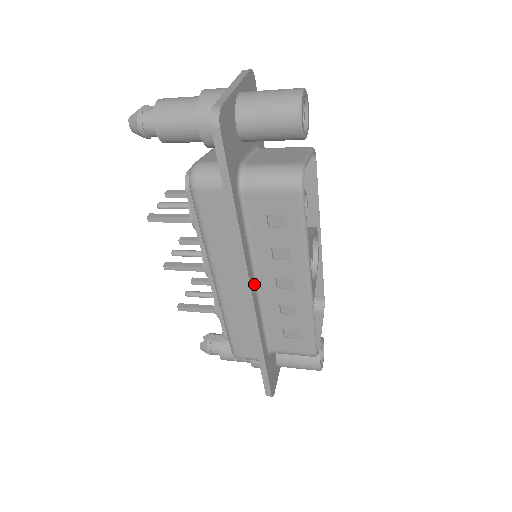
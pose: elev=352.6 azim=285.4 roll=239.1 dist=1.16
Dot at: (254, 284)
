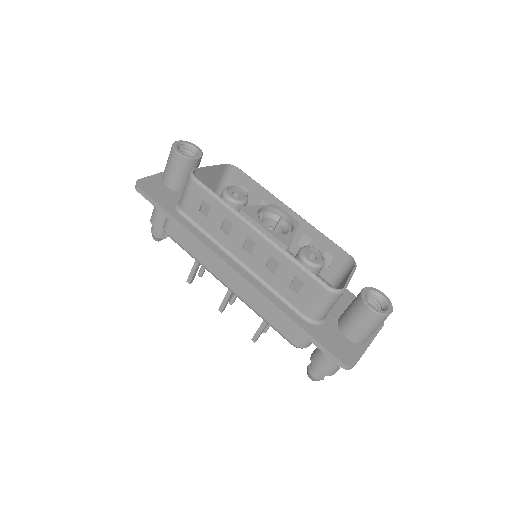
Dot at: (238, 264)
